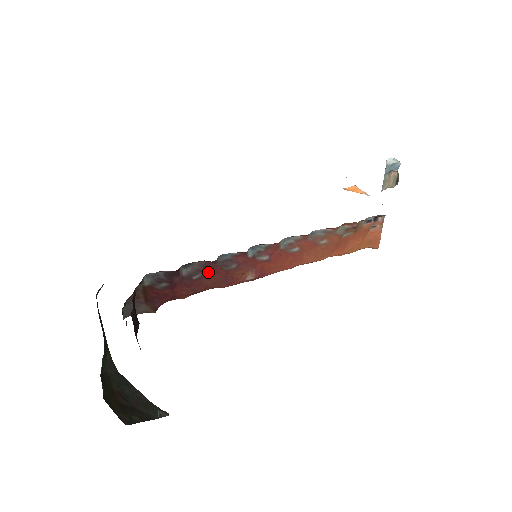
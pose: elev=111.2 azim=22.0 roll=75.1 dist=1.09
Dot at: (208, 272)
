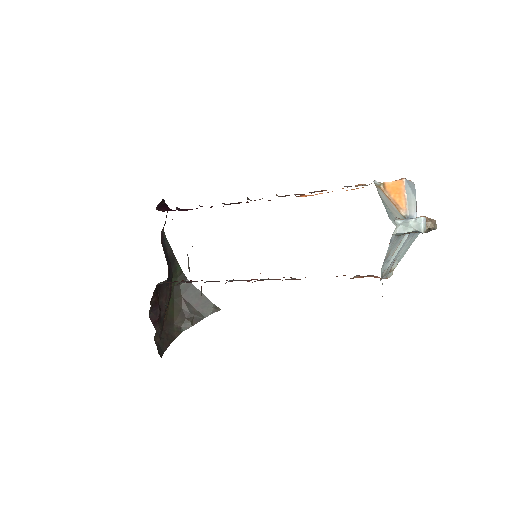
Dot at: occluded
